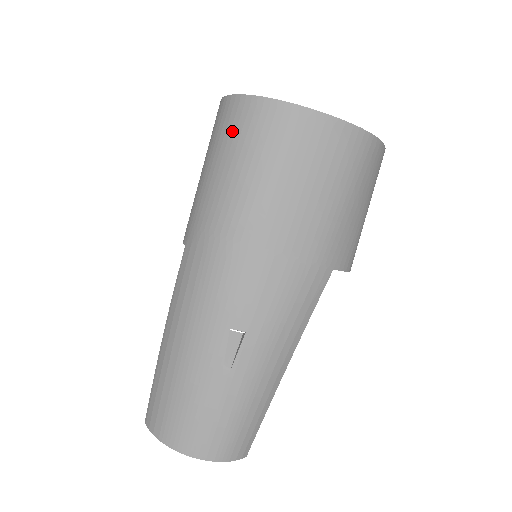
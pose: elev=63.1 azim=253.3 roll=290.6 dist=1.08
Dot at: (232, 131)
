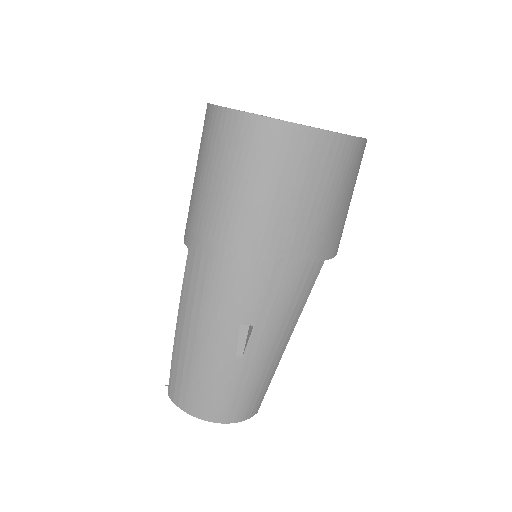
Dot at: (227, 146)
